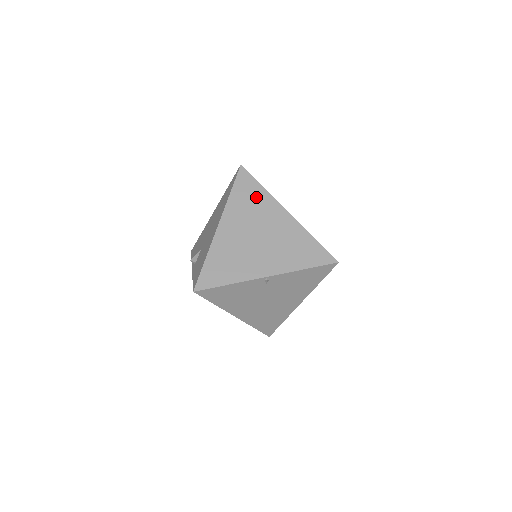
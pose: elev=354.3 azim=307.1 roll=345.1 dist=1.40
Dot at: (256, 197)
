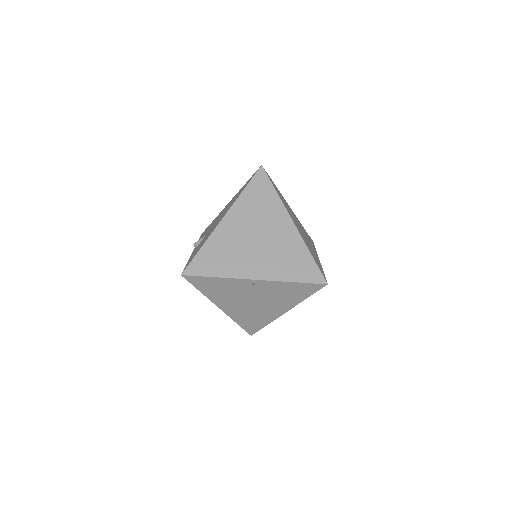
Dot at: (267, 200)
